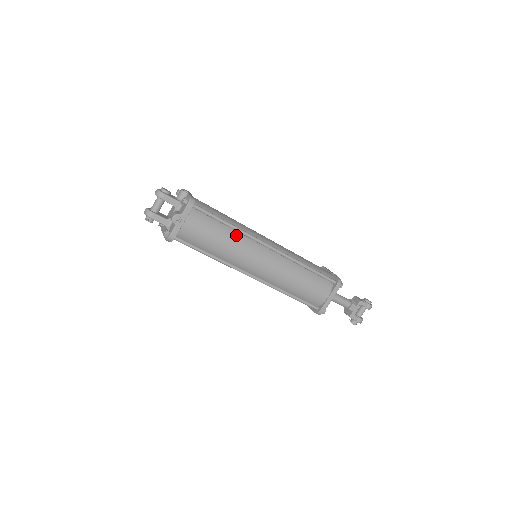
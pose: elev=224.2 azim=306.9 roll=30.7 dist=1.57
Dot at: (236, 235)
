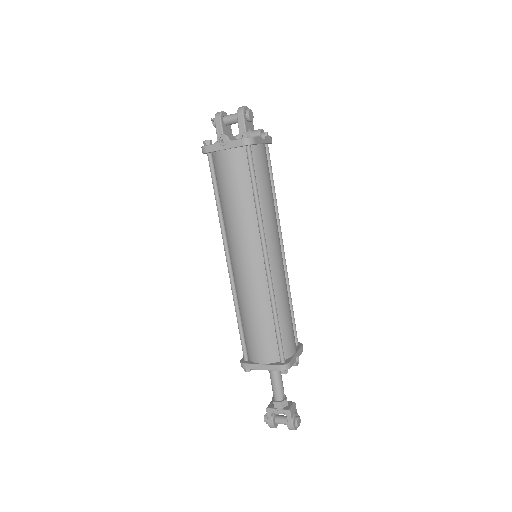
Dot at: (252, 213)
